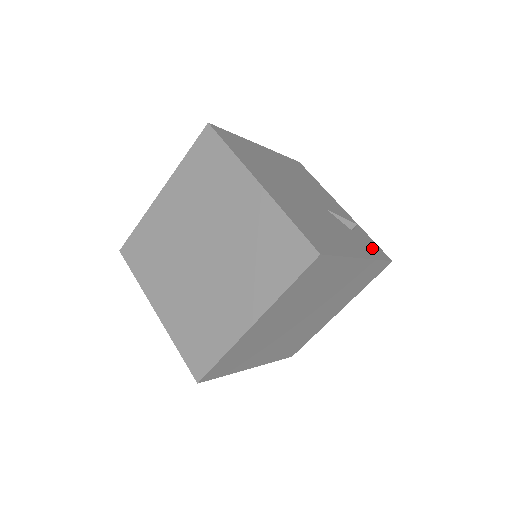
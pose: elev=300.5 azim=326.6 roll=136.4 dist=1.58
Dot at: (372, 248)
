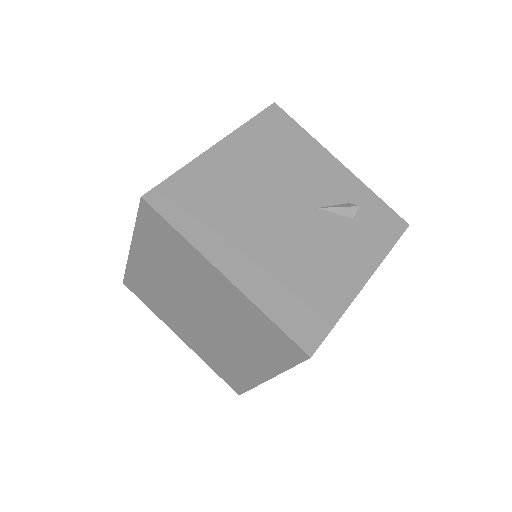
Dot at: (381, 230)
